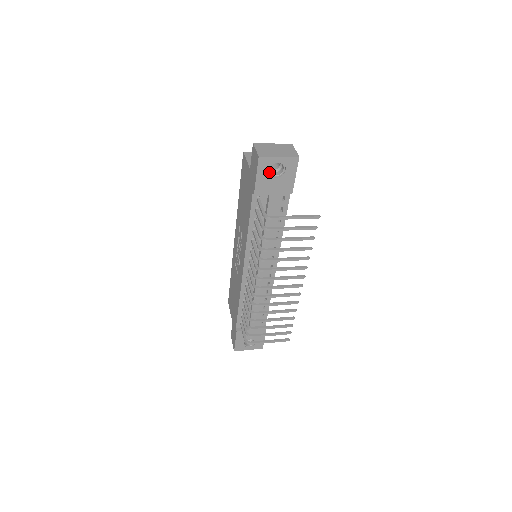
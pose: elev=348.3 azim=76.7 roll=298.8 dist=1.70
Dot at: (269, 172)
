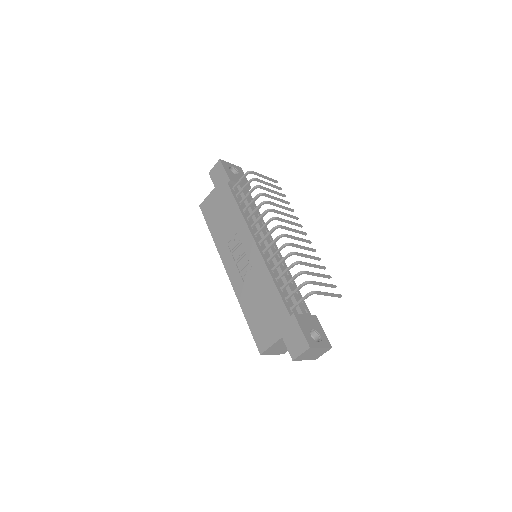
Dot at: (230, 171)
